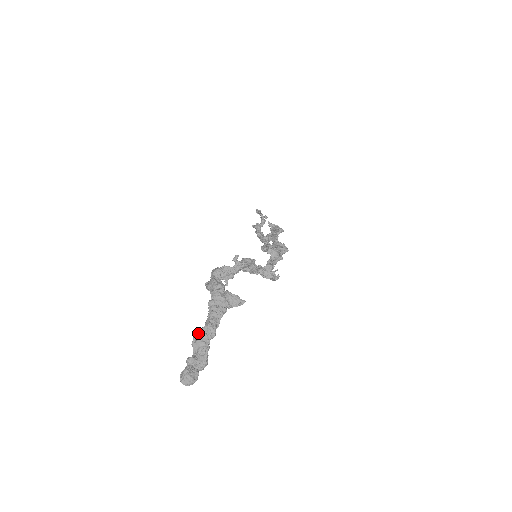
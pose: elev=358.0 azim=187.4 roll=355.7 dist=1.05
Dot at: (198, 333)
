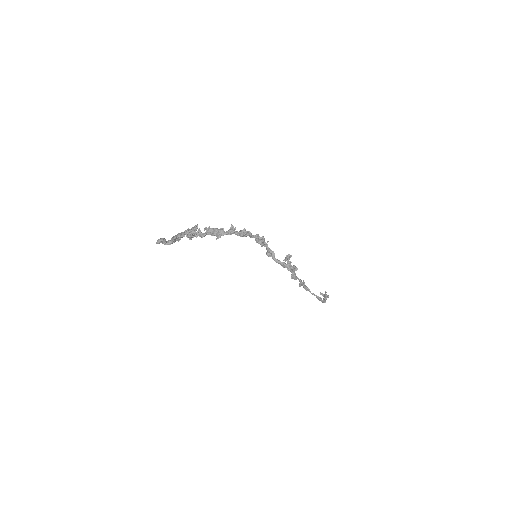
Dot at: occluded
